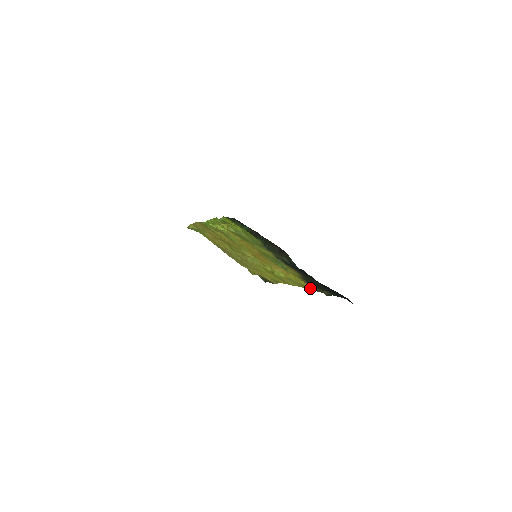
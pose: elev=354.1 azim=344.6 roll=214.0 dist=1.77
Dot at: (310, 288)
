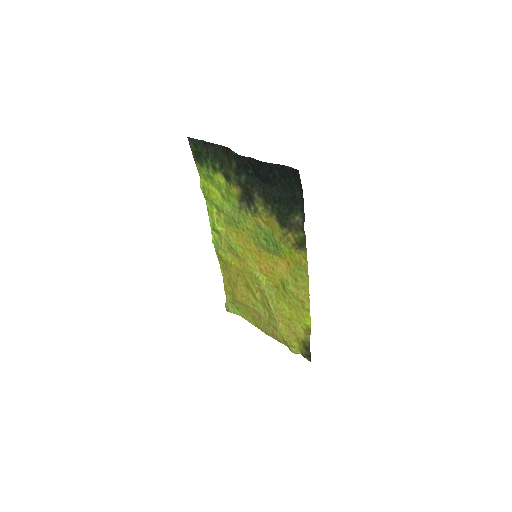
Dot at: (304, 257)
